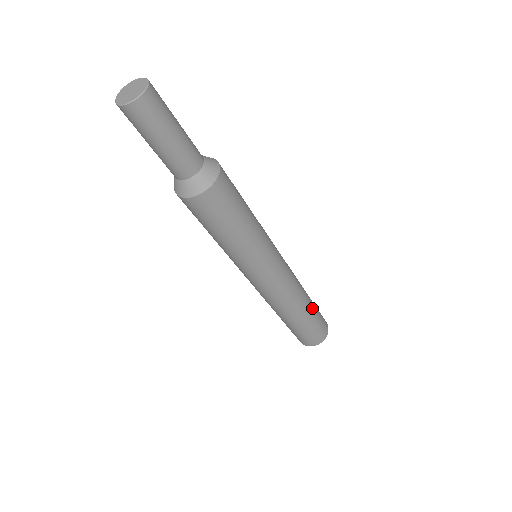
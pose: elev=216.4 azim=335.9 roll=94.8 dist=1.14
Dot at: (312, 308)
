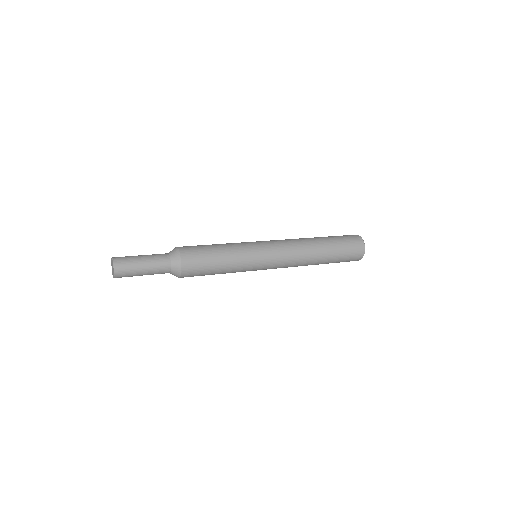
Dot at: (328, 260)
